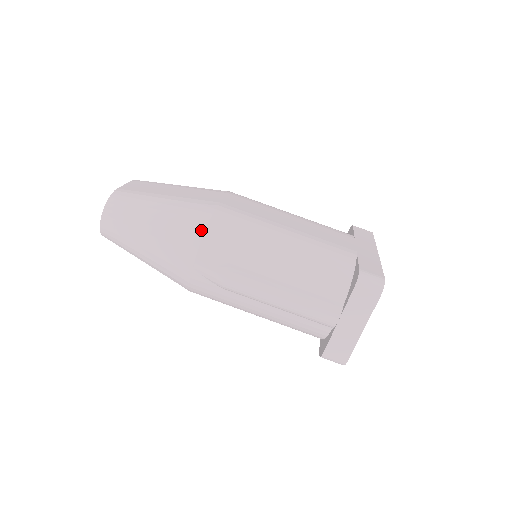
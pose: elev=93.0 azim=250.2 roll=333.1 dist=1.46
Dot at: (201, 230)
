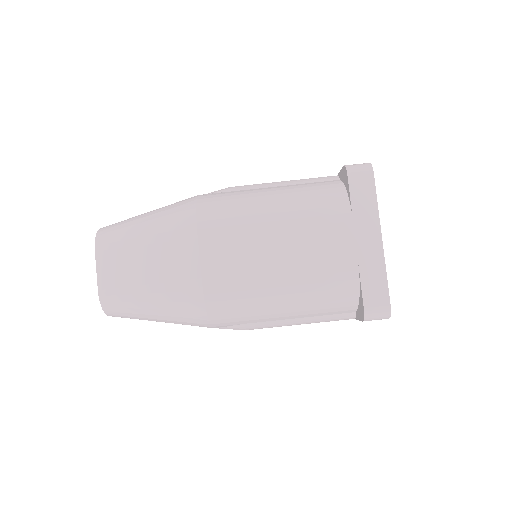
Dot at: (204, 319)
